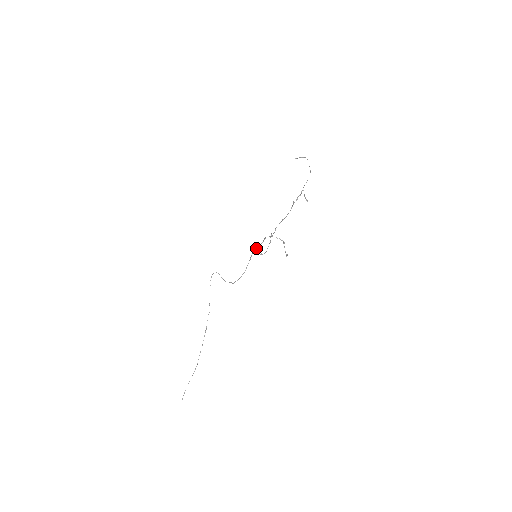
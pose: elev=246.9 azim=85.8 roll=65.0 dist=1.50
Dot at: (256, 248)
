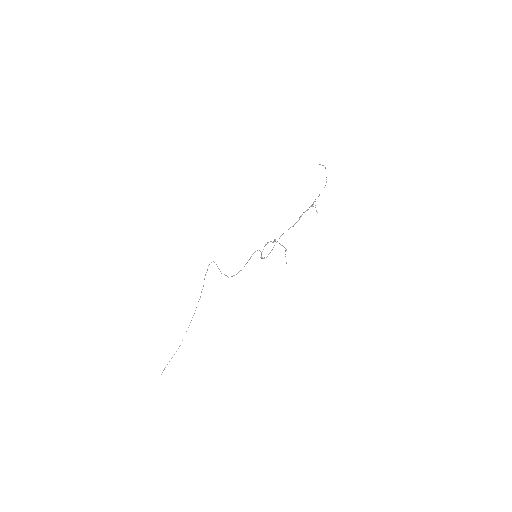
Dot at: (257, 250)
